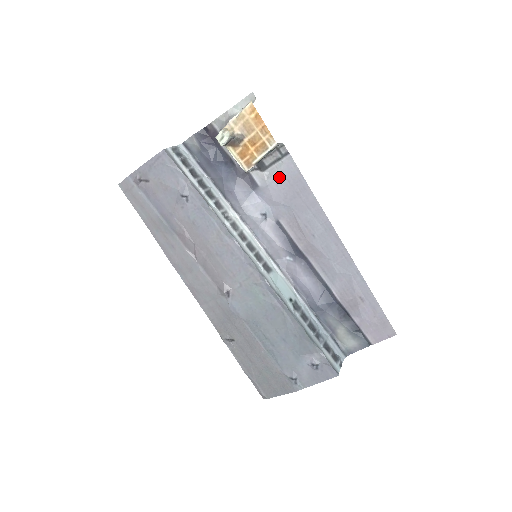
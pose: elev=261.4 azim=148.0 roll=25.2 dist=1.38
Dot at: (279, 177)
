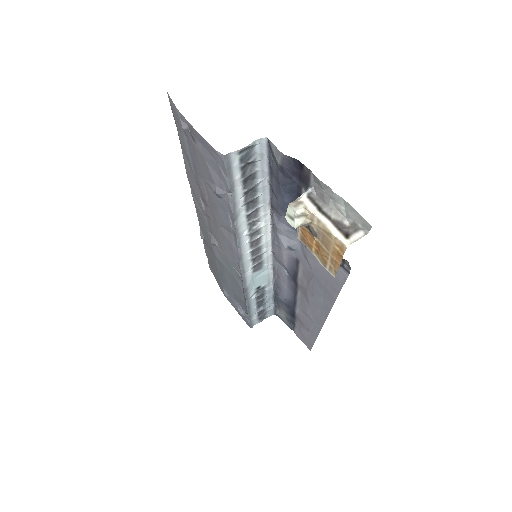
Dot at: occluded
